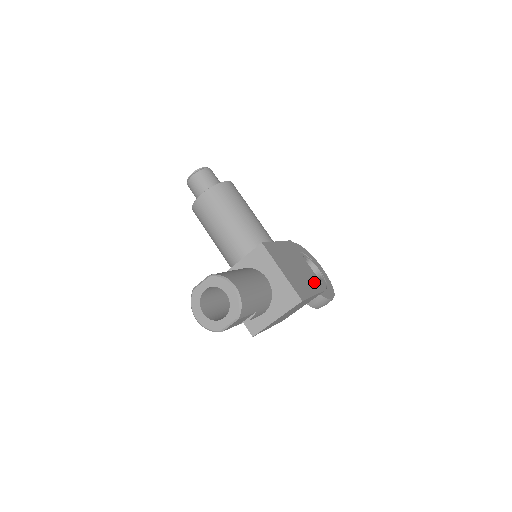
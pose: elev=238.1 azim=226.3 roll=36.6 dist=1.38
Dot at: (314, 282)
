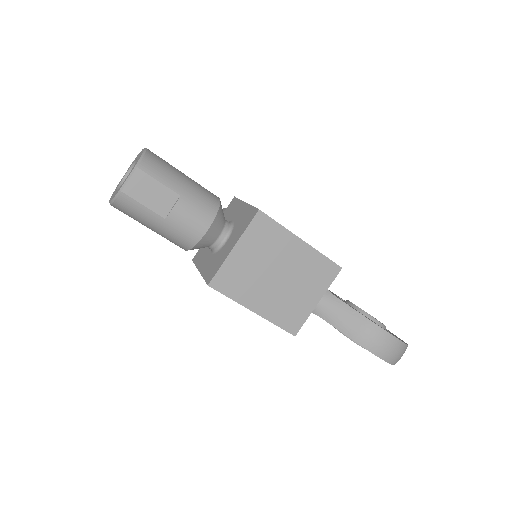
Dot at: occluded
